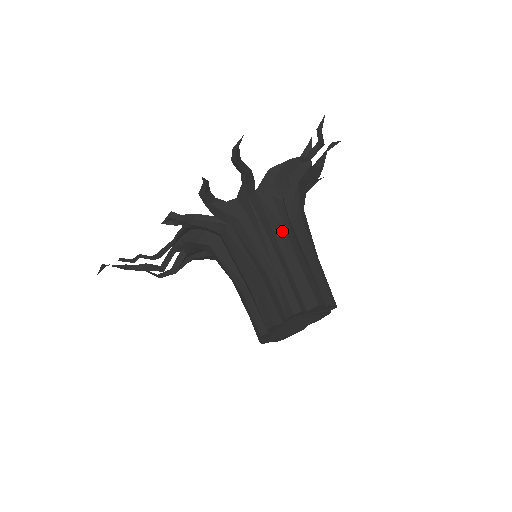
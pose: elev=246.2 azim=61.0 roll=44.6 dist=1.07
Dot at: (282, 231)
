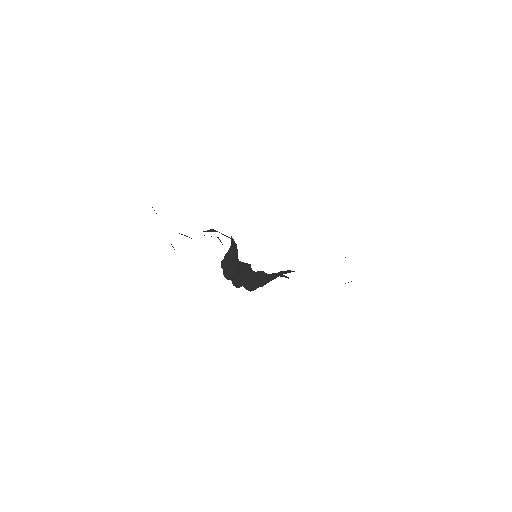
Dot at: occluded
